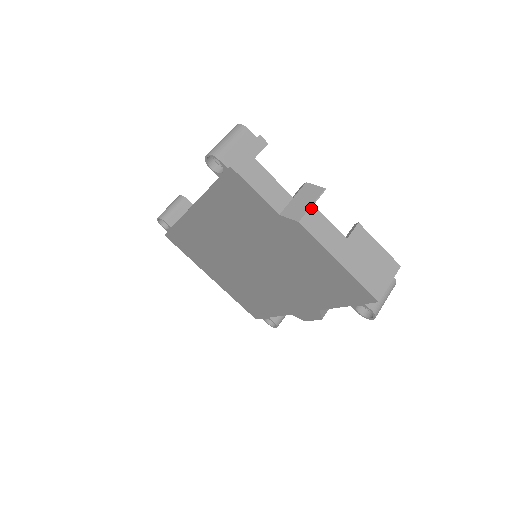
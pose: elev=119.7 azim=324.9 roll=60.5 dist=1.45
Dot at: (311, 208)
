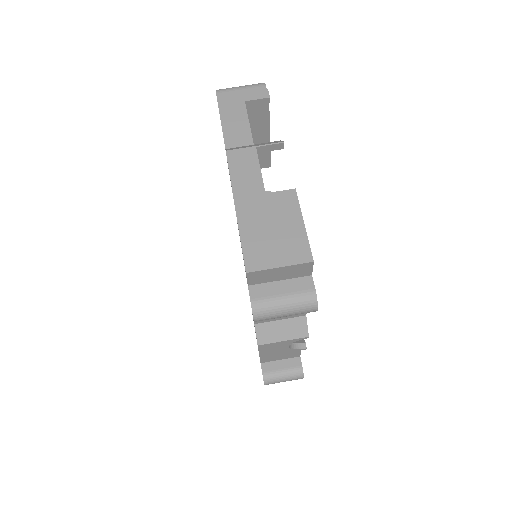
Dot at: (251, 148)
